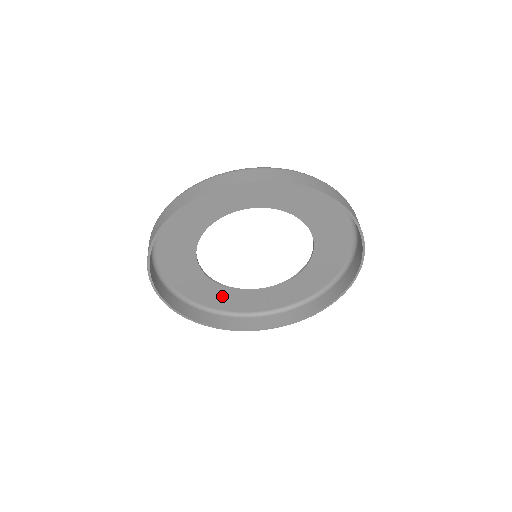
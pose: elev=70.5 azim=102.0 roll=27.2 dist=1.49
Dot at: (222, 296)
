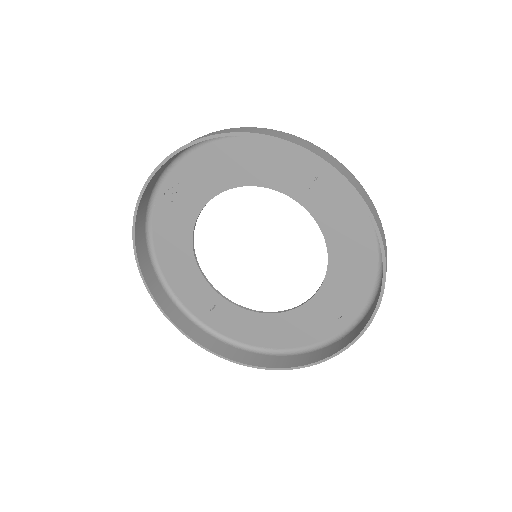
Dot at: (181, 263)
